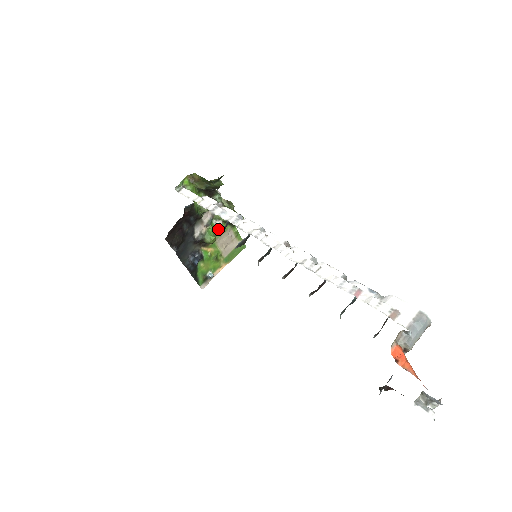
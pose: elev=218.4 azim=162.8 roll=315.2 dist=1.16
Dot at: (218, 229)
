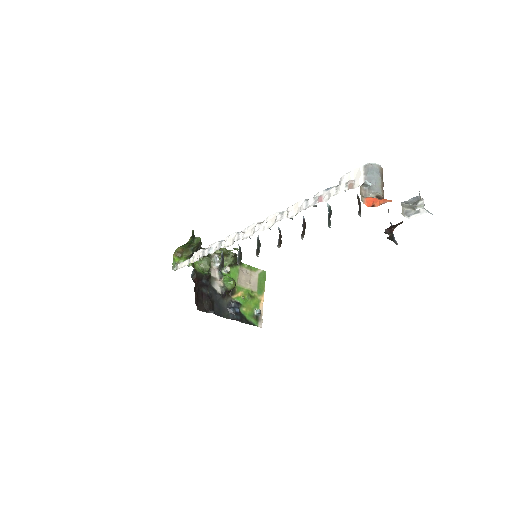
Dot at: (232, 275)
